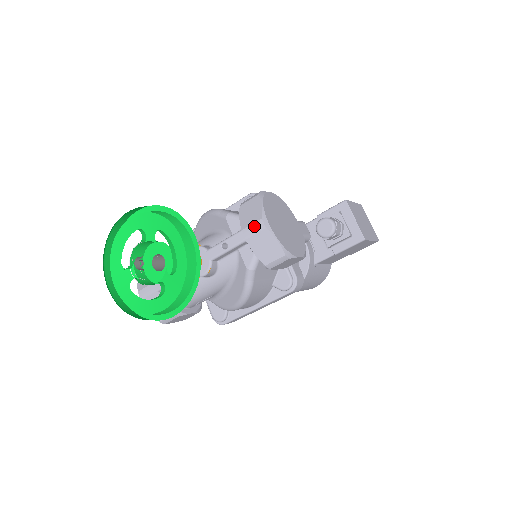
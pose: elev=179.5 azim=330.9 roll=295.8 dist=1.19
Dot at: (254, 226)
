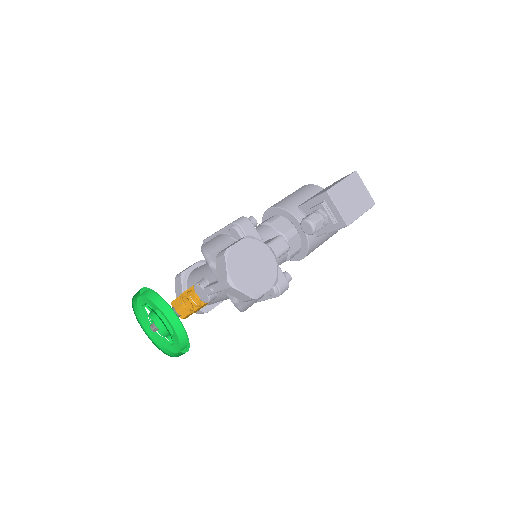
Dot at: (224, 284)
